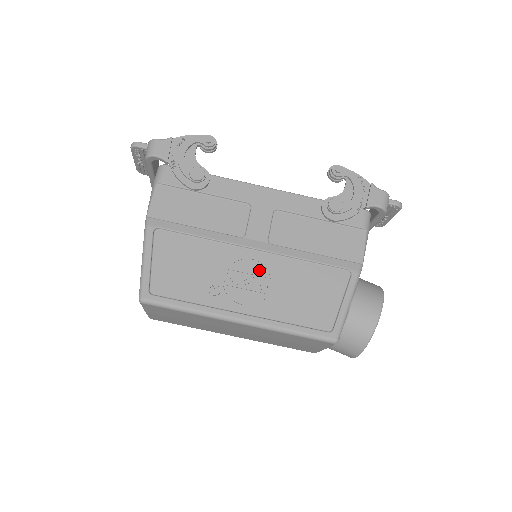
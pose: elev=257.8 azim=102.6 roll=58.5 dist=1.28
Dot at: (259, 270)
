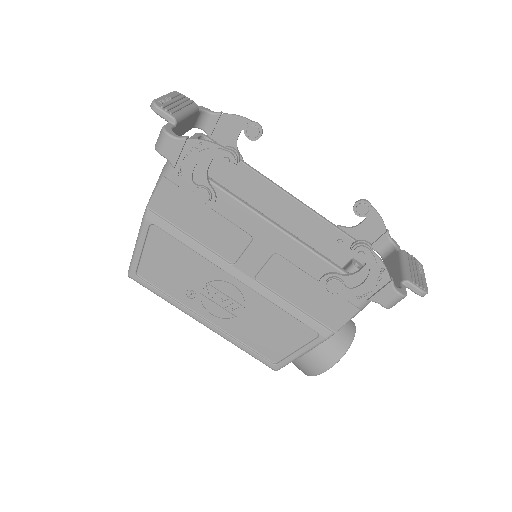
Dot at: (235, 297)
